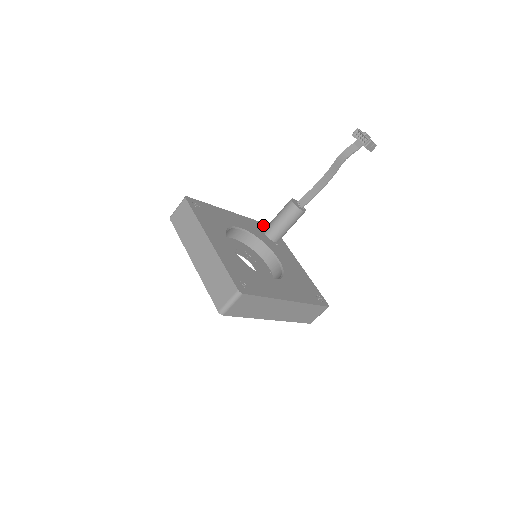
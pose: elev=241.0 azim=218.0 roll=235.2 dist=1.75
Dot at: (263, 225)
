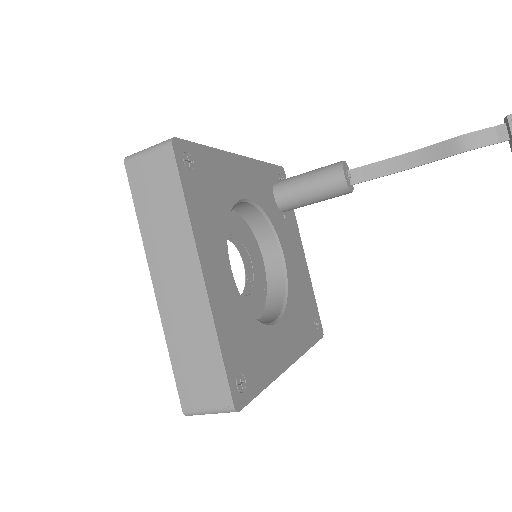
Dot at: (273, 171)
